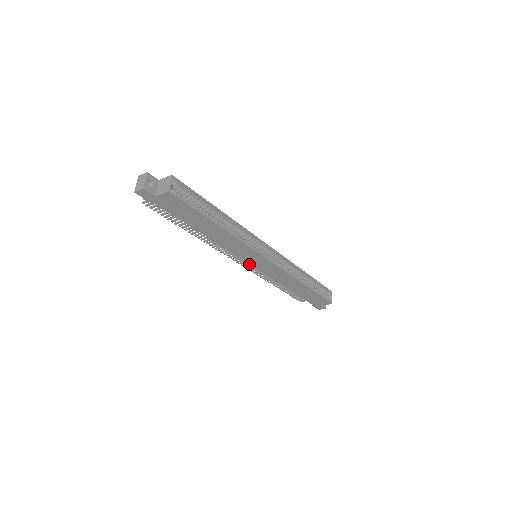
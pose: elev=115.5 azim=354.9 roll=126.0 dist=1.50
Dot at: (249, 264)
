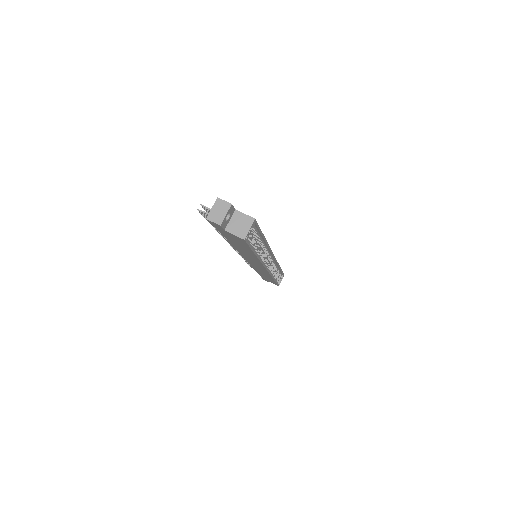
Dot at: occluded
